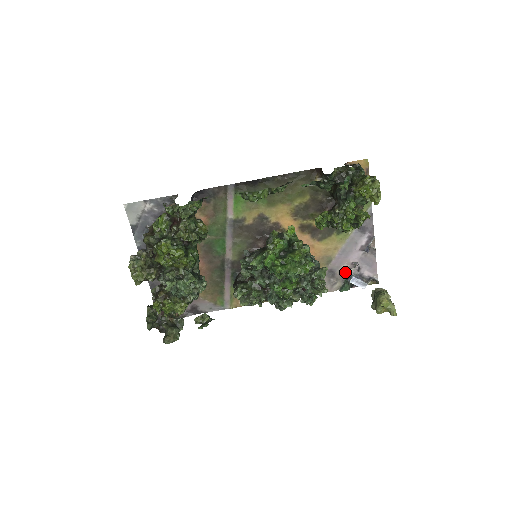
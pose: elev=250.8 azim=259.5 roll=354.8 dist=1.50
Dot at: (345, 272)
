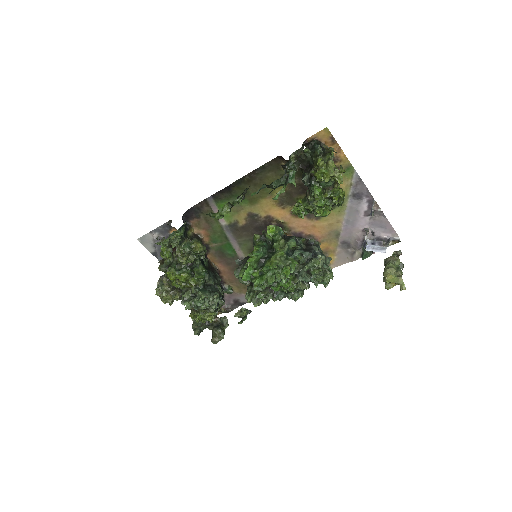
Dot at: (358, 241)
